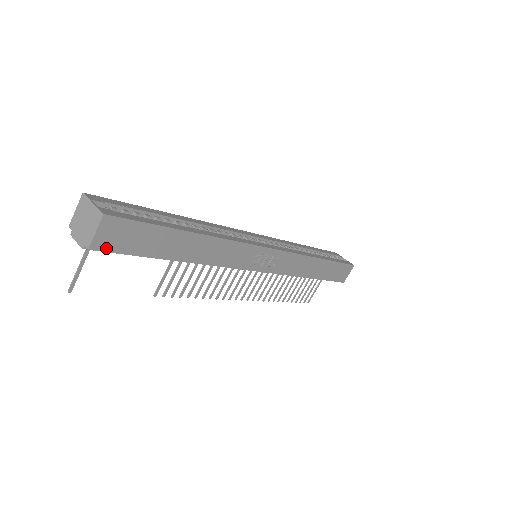
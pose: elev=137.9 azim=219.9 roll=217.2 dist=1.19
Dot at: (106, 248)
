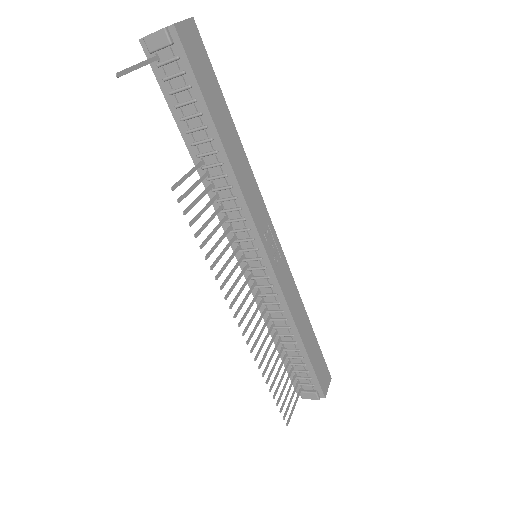
Dot at: (183, 42)
